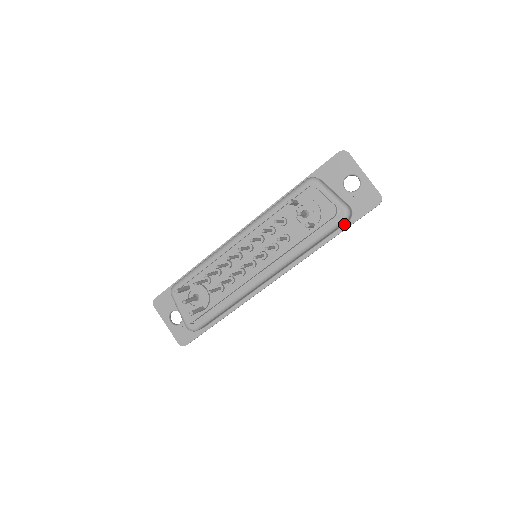
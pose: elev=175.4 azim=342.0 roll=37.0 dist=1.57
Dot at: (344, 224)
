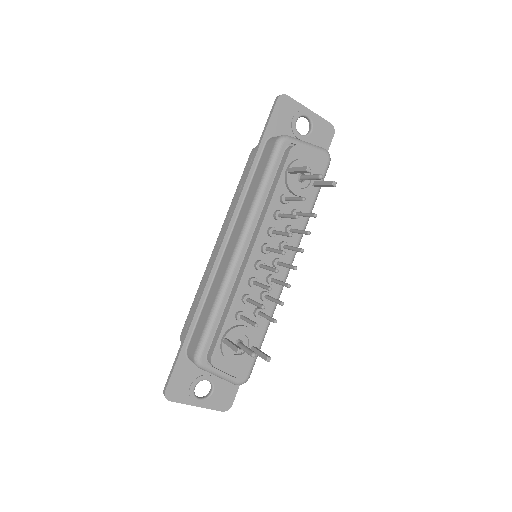
Dot at: occluded
